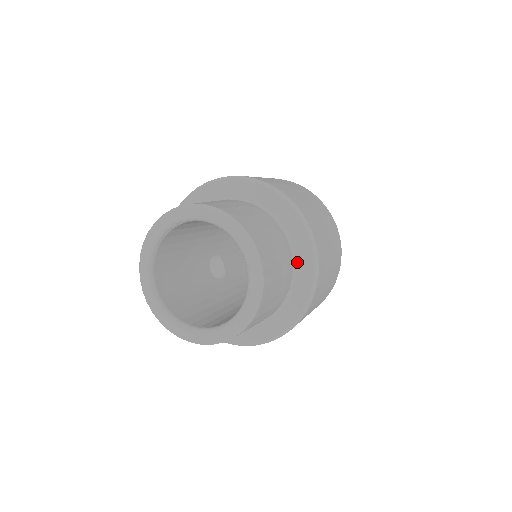
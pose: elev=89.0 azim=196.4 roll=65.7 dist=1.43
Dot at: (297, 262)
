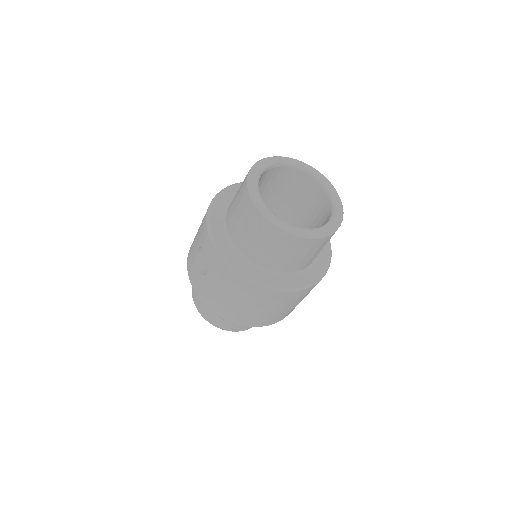
Dot at: occluded
